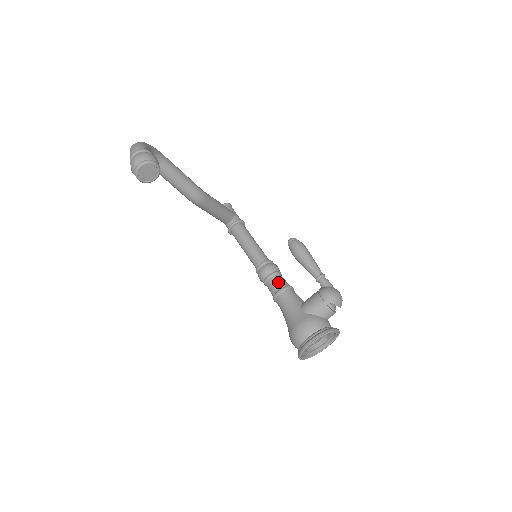
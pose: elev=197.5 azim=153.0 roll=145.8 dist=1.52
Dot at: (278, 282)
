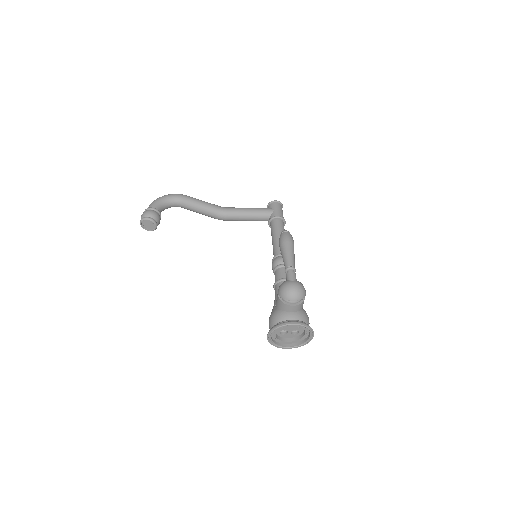
Dot at: (276, 276)
